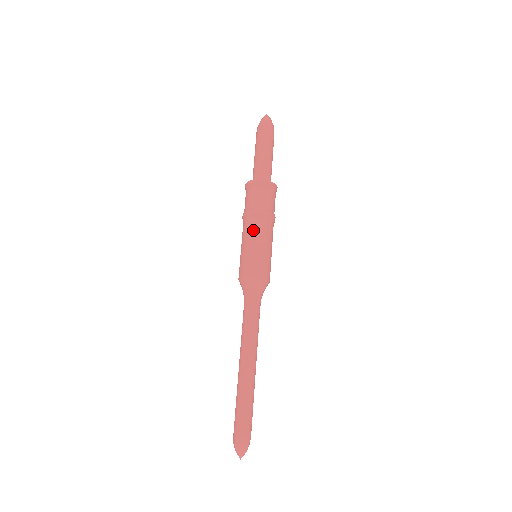
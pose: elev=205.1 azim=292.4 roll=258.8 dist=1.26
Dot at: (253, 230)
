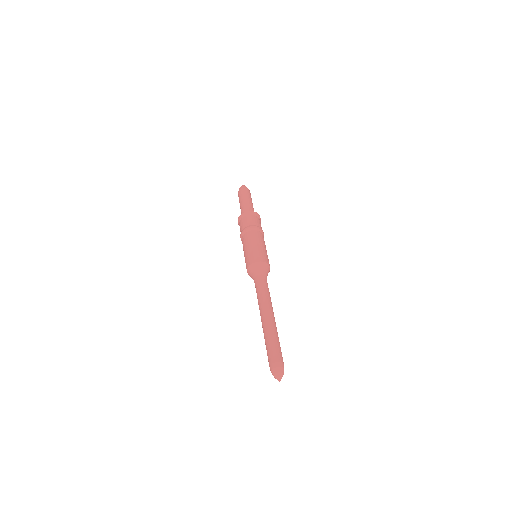
Dot at: (244, 242)
